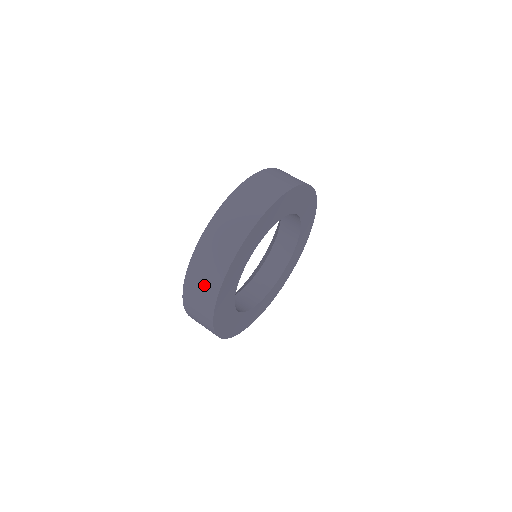
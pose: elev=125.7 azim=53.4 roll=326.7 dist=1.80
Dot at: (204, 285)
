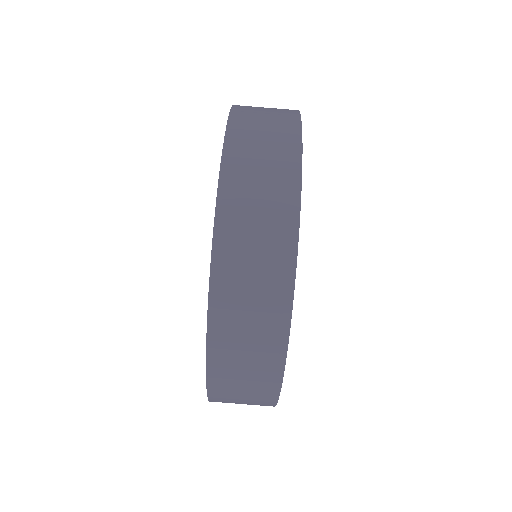
Dot at: (252, 354)
